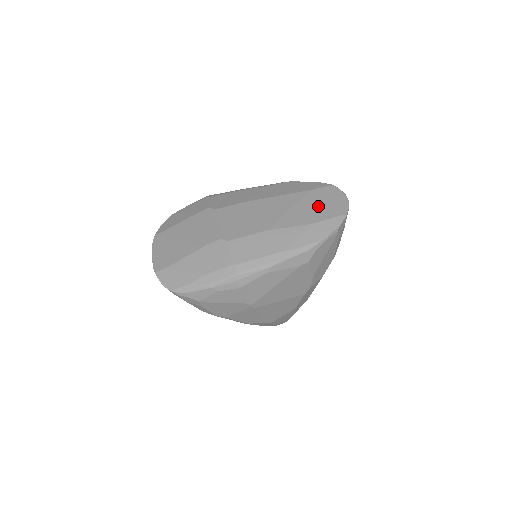
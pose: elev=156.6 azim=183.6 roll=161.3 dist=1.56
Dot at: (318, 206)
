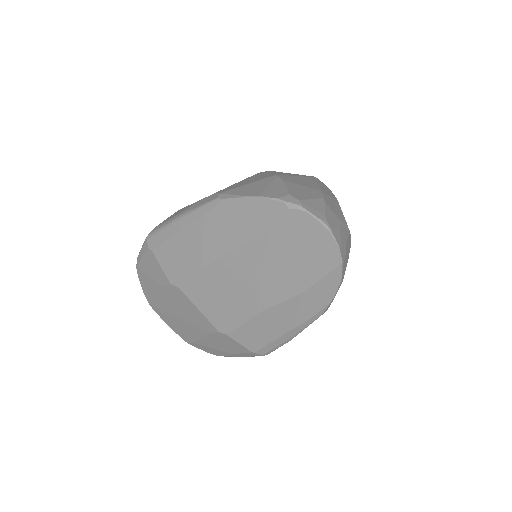
Dot at: (295, 259)
